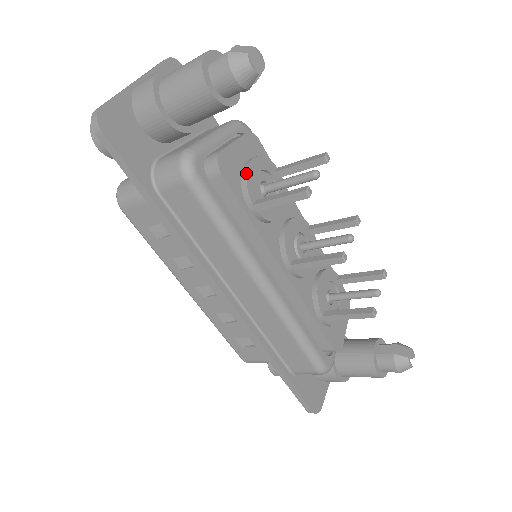
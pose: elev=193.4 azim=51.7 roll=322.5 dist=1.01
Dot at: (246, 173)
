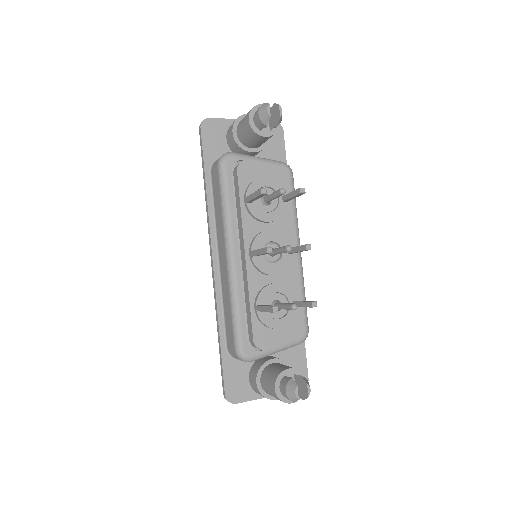
Dot at: (255, 180)
